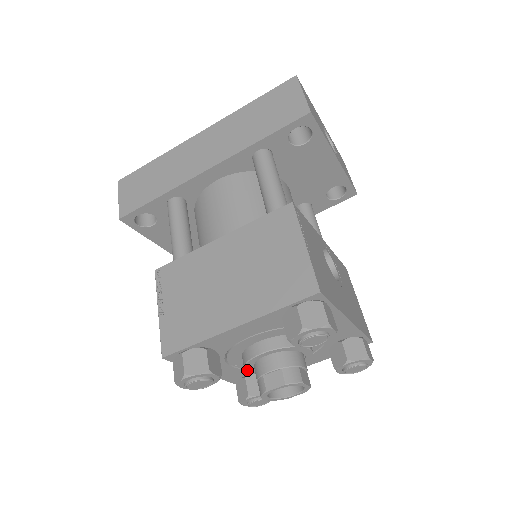
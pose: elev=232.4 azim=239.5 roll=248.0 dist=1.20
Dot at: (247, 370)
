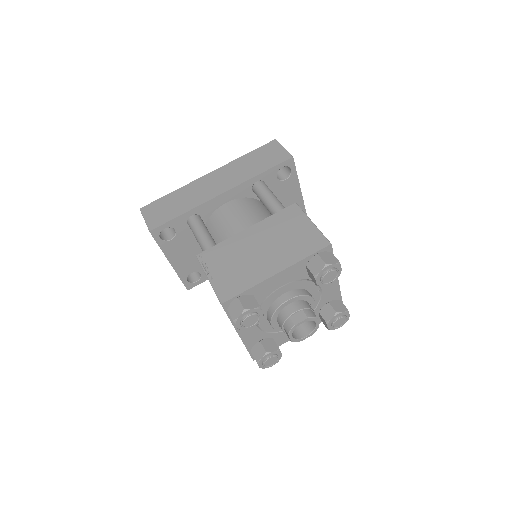
Dot at: (272, 322)
